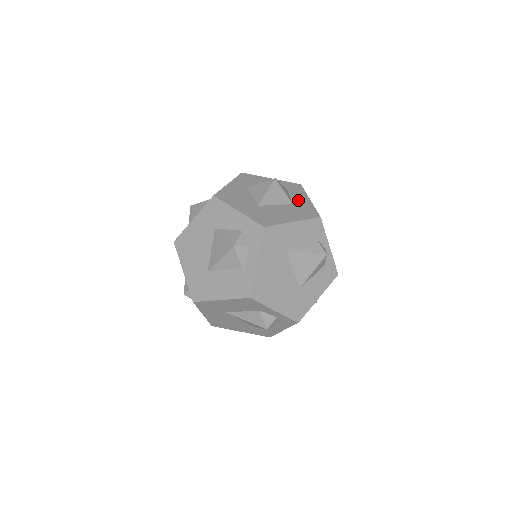
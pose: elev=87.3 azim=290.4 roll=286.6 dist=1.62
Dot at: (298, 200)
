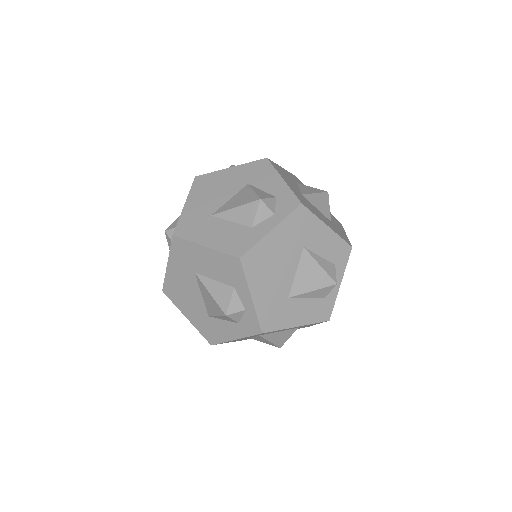
Dot at: (336, 225)
